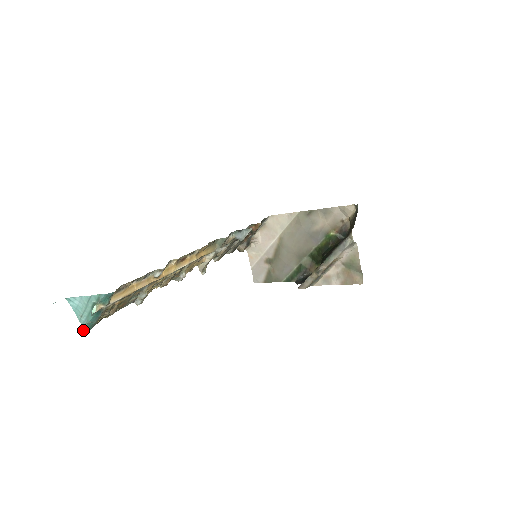
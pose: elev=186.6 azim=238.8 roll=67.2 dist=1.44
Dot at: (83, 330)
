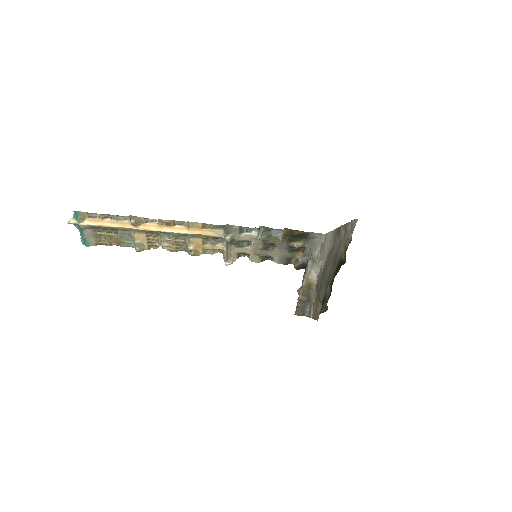
Dot at: (82, 243)
